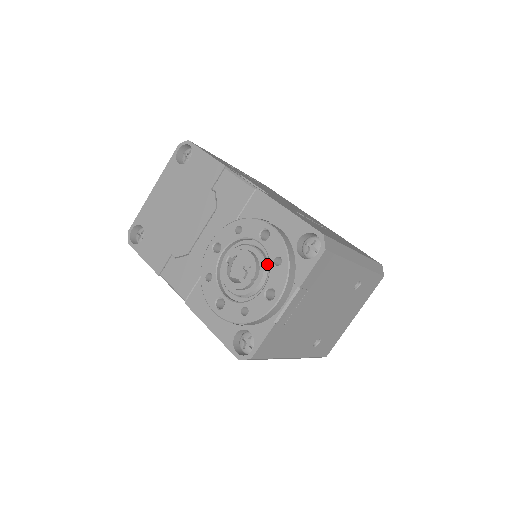
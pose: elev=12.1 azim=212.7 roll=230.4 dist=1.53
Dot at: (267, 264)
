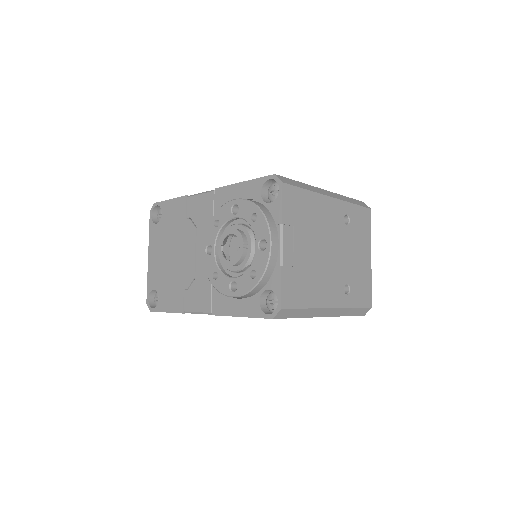
Dot at: (249, 228)
